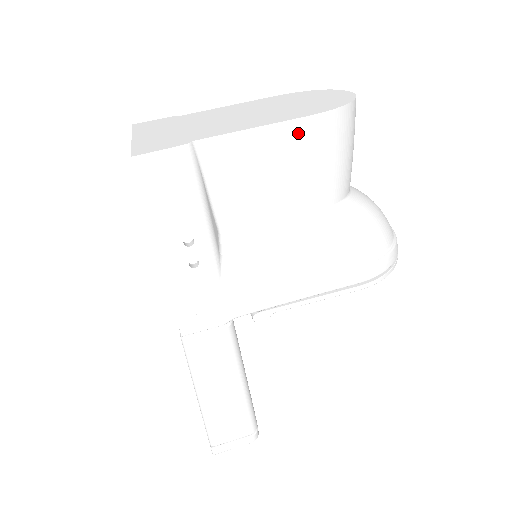
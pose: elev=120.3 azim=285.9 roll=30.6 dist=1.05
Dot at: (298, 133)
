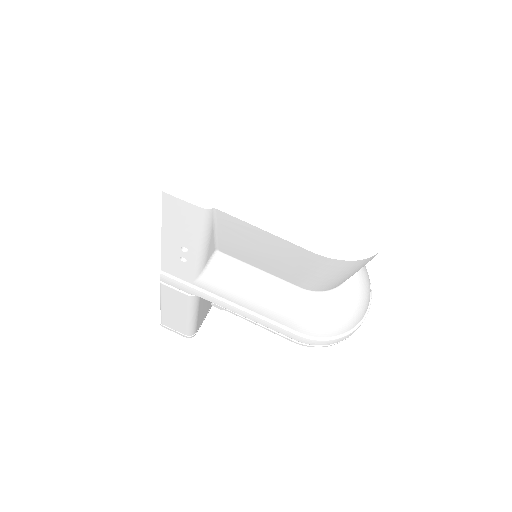
Dot at: (300, 253)
